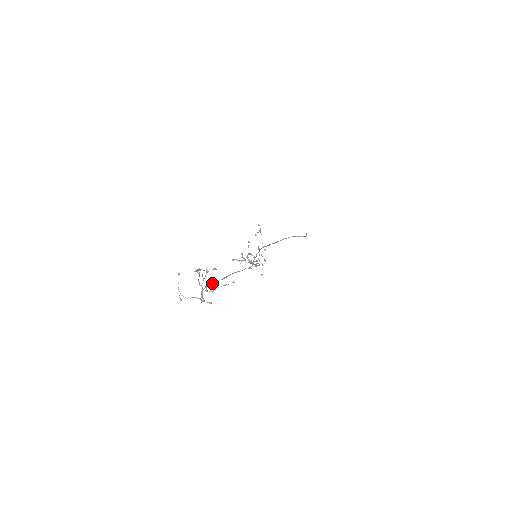
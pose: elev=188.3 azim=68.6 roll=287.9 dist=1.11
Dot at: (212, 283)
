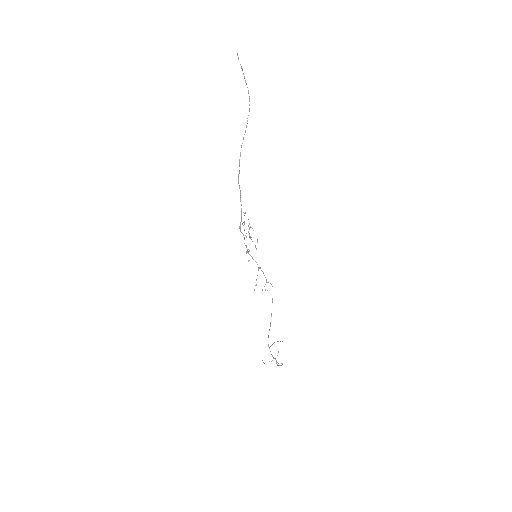
Dot at: occluded
